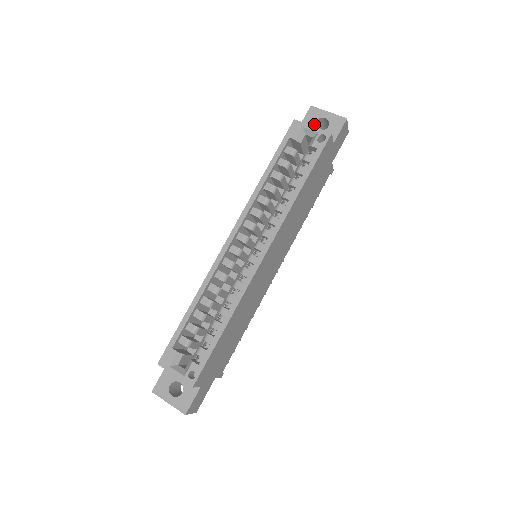
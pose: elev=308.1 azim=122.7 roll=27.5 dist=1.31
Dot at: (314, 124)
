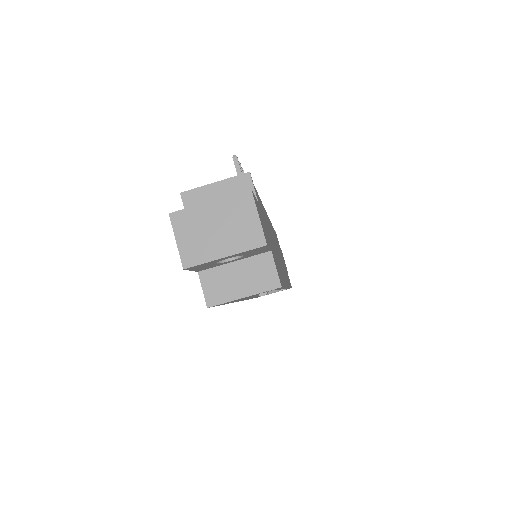
Dot at: (217, 264)
